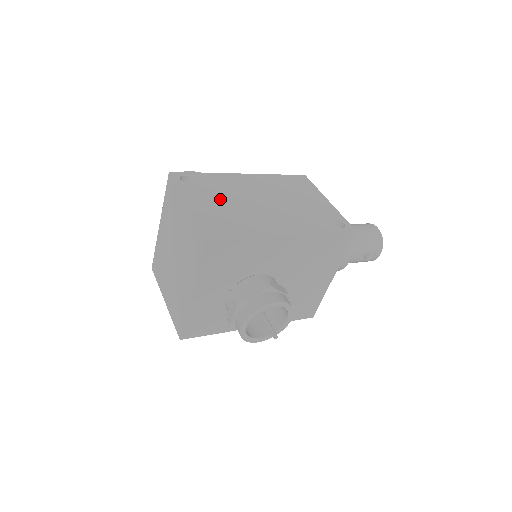
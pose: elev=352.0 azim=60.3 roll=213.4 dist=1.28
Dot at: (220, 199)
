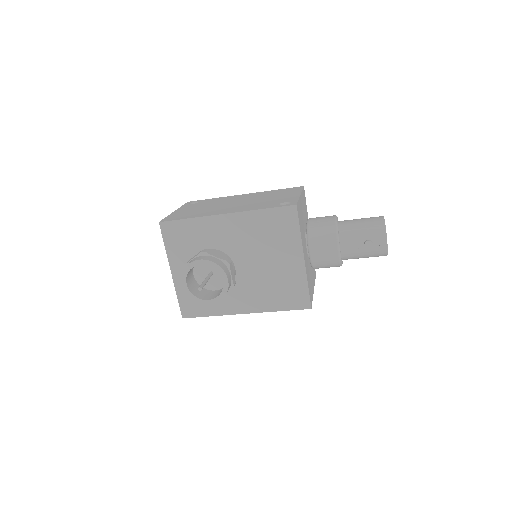
Dot at: (202, 206)
